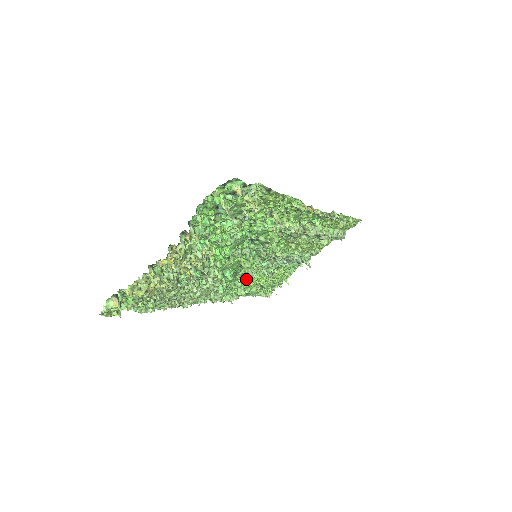
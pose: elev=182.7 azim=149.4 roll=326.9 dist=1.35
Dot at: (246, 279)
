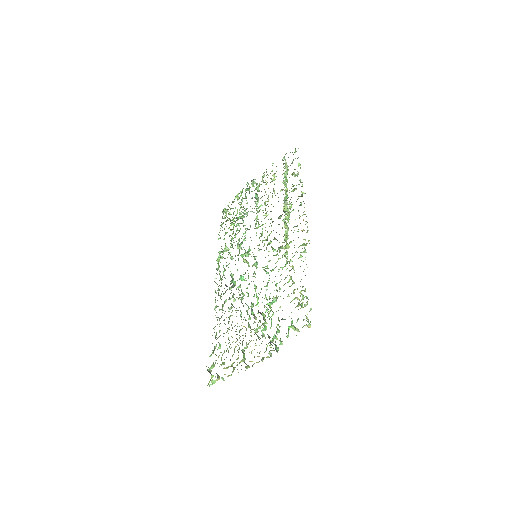
Dot at: (231, 245)
